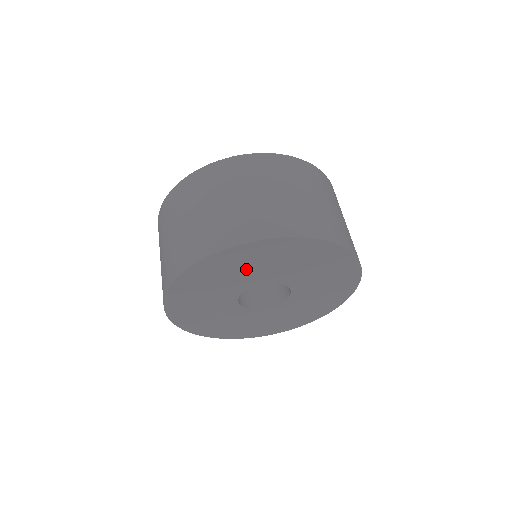
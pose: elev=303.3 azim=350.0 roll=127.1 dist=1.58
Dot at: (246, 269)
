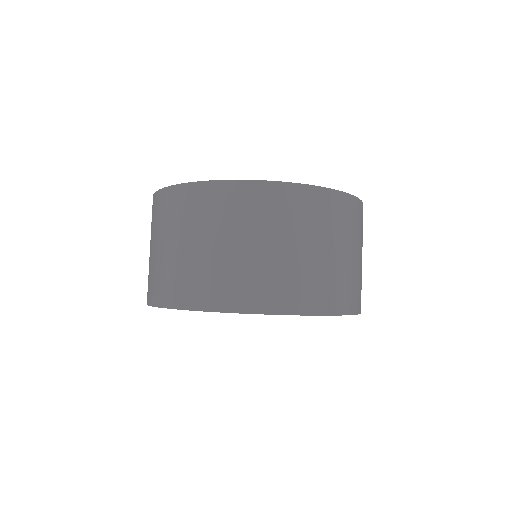
Dot at: occluded
